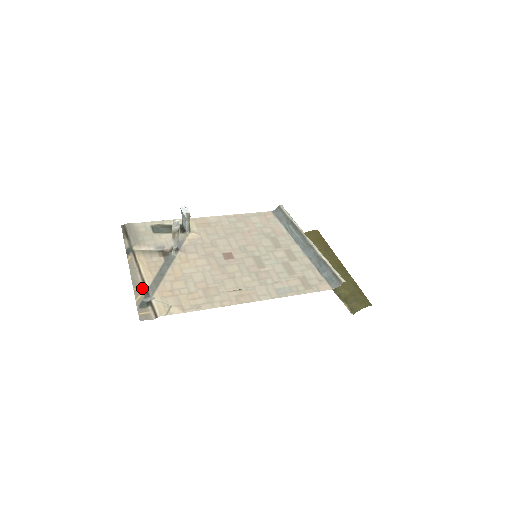
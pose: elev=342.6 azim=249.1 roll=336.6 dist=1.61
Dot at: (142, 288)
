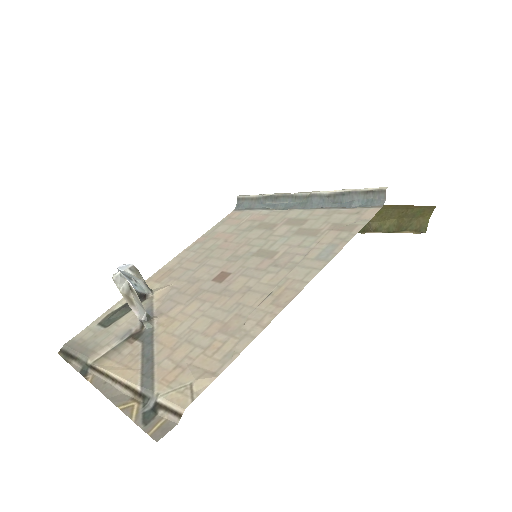
Dot at: (132, 398)
